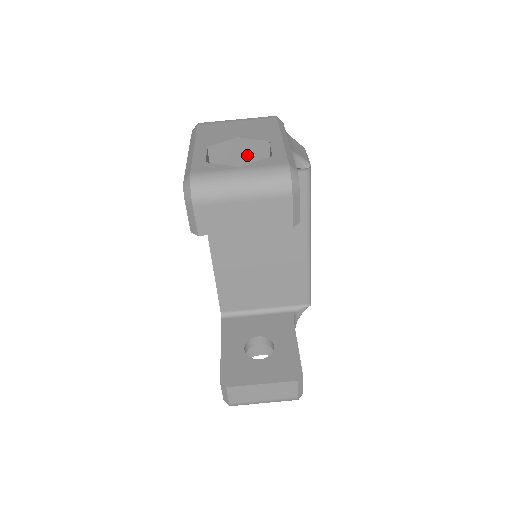
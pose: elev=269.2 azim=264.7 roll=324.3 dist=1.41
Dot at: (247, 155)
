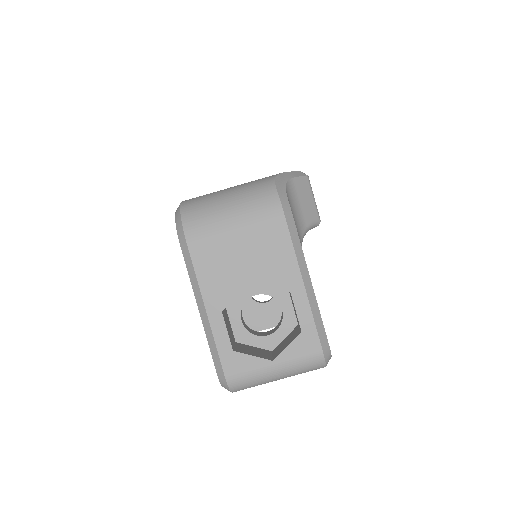
Dot at: occluded
